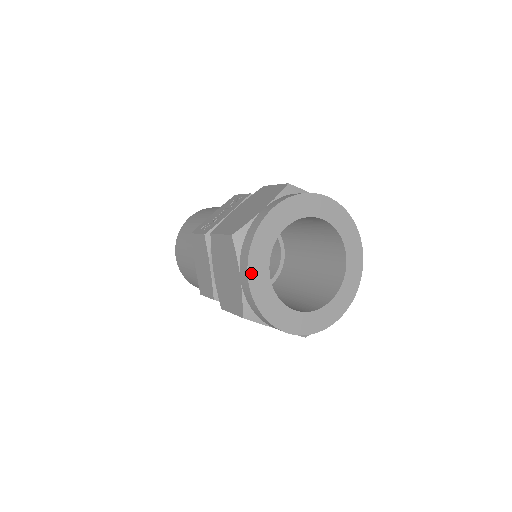
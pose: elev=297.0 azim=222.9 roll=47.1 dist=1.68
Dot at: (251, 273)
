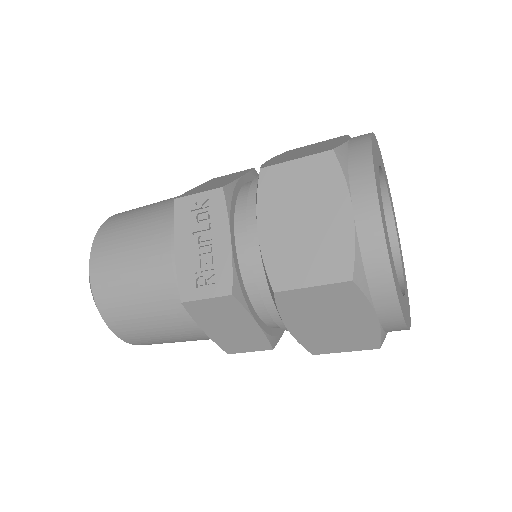
Dot at: (400, 303)
